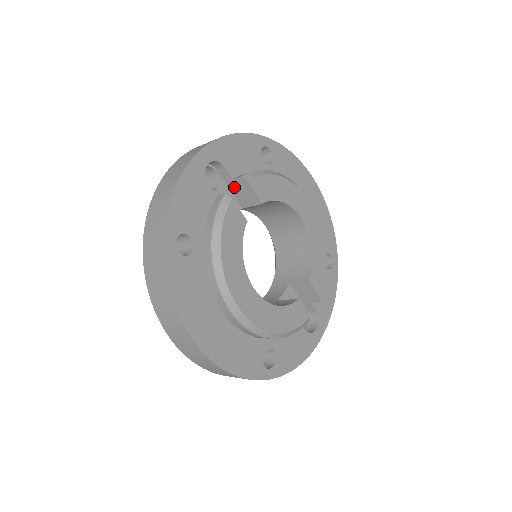
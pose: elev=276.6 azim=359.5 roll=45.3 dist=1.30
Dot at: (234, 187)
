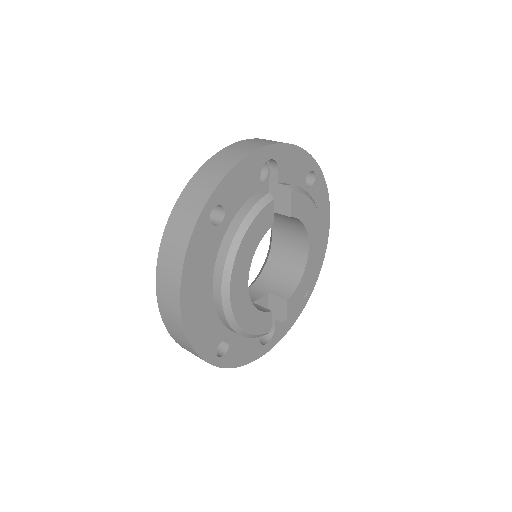
Dot at: (275, 190)
